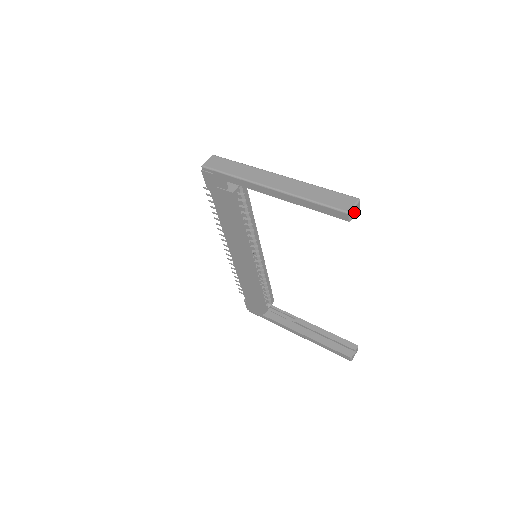
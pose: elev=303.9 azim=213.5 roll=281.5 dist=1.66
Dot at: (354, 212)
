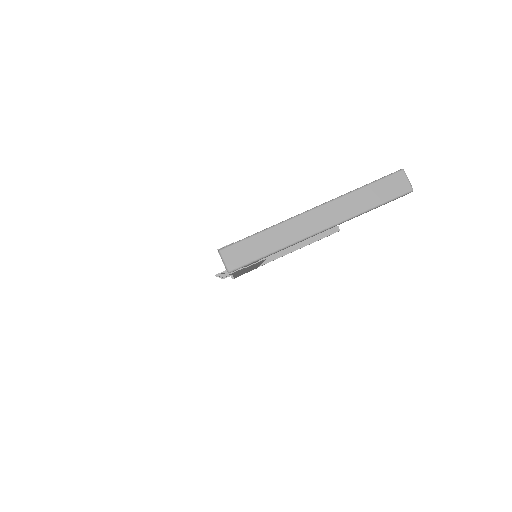
Dot at: (407, 183)
